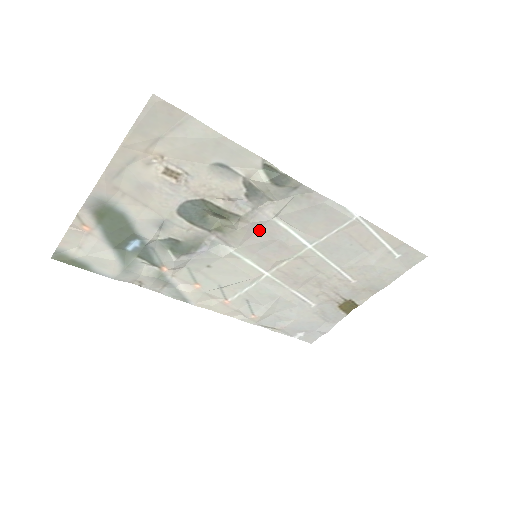
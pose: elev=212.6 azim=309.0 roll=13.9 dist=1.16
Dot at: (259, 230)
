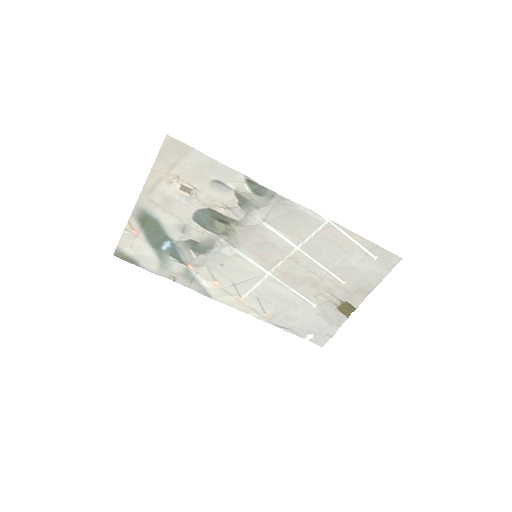
Dot at: (253, 233)
